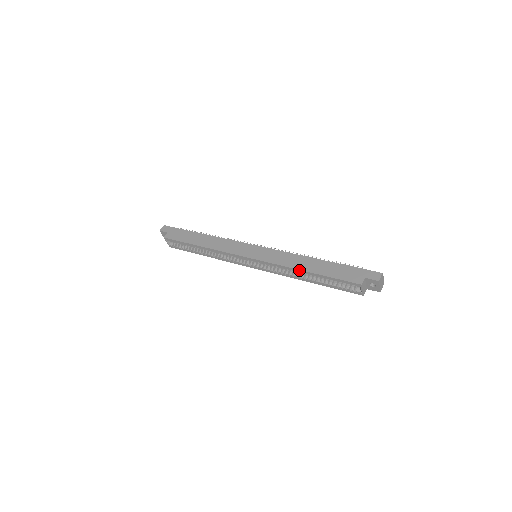
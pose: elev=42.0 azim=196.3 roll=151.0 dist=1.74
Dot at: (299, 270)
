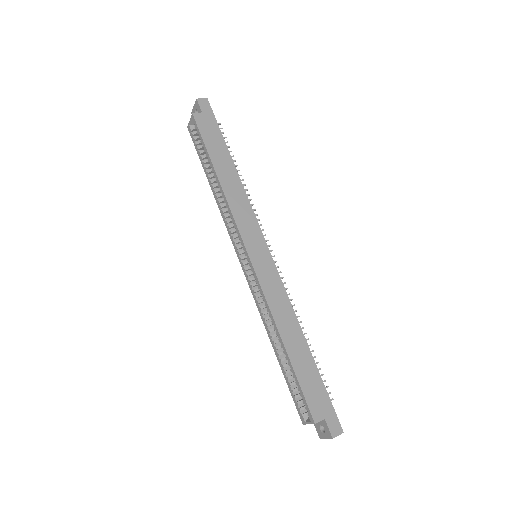
Dot at: (278, 332)
